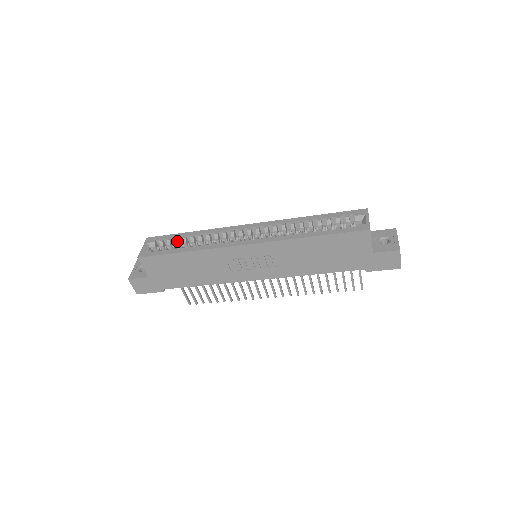
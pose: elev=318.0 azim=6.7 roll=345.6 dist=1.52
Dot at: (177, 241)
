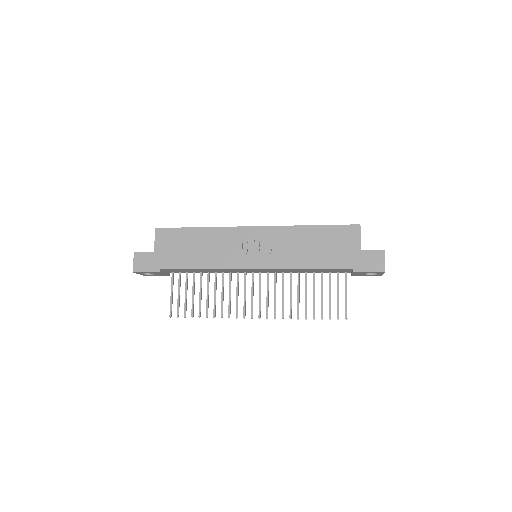
Dot at: occluded
